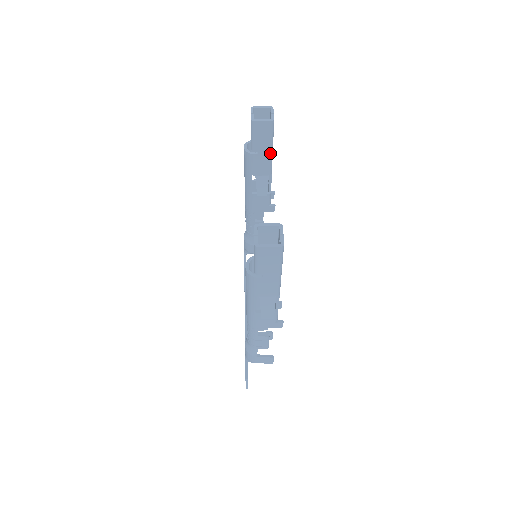
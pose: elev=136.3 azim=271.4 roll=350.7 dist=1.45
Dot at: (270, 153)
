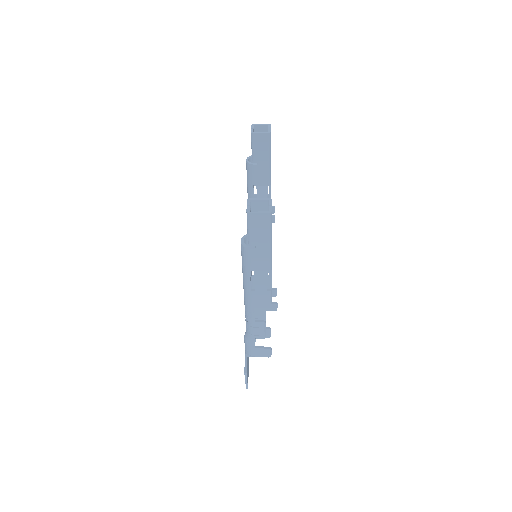
Dot at: (268, 164)
